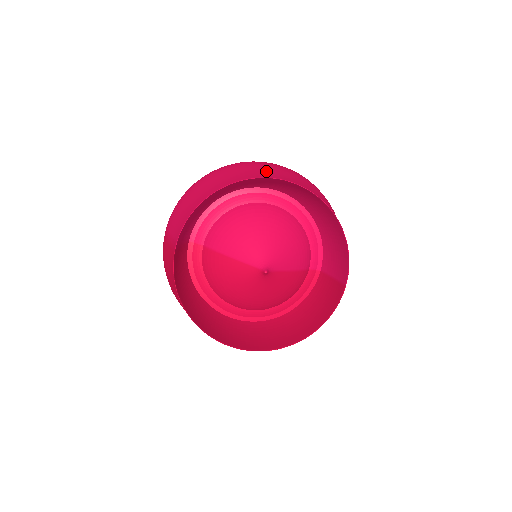
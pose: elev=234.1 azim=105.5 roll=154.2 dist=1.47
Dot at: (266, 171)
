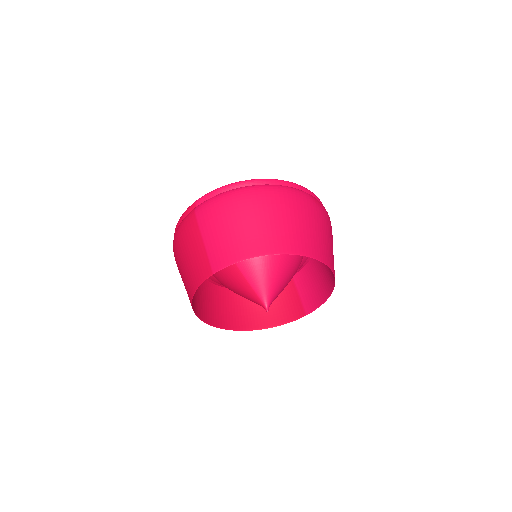
Dot at: (312, 235)
